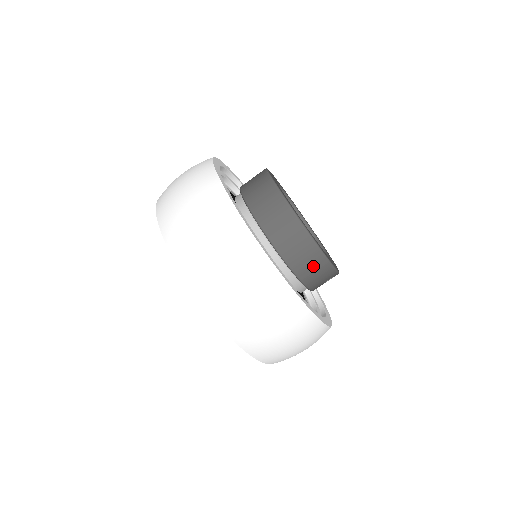
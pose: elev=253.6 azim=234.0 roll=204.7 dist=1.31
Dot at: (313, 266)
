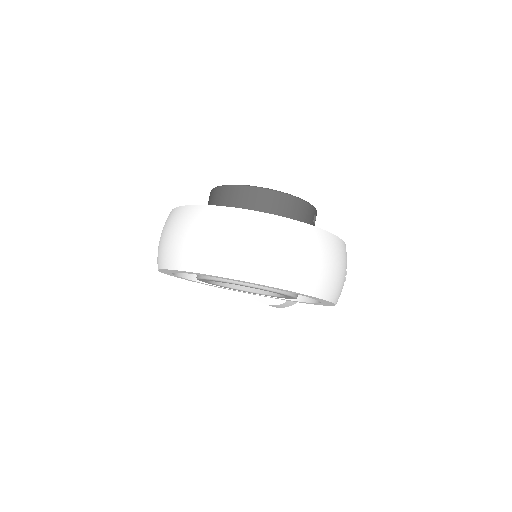
Dot at: (294, 210)
